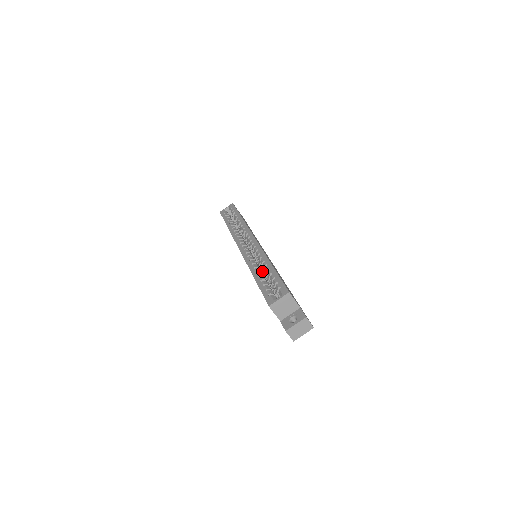
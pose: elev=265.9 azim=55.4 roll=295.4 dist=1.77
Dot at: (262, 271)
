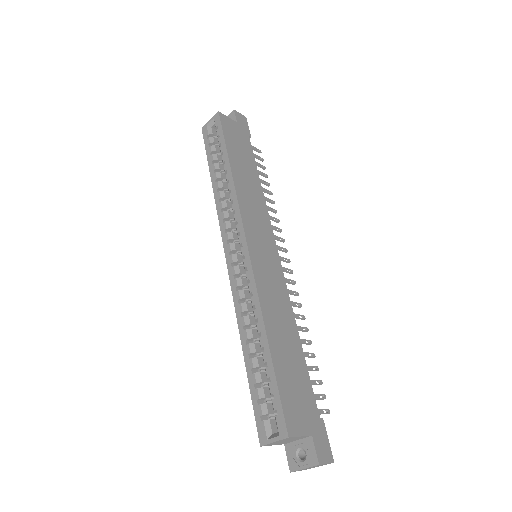
Dot at: occluded
